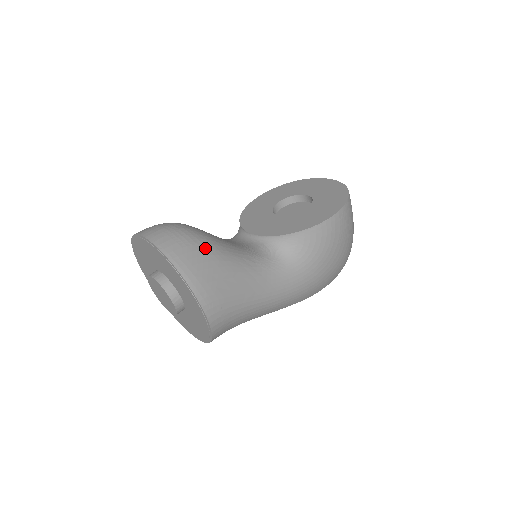
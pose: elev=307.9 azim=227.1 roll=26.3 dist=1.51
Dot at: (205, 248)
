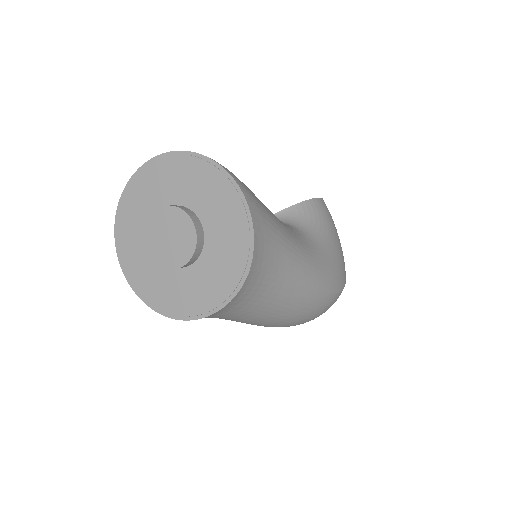
Dot at: occluded
